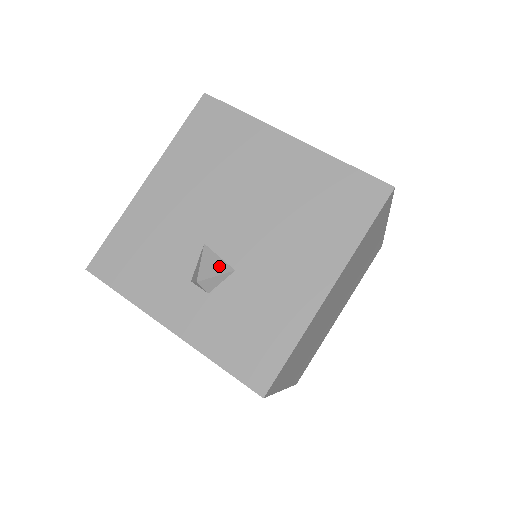
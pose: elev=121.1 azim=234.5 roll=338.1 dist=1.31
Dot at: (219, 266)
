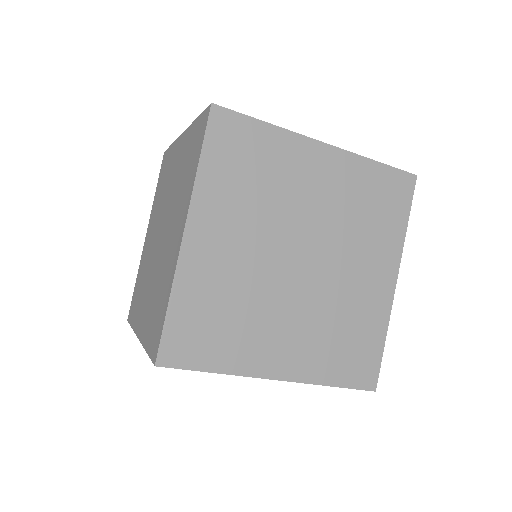
Dot at: occluded
